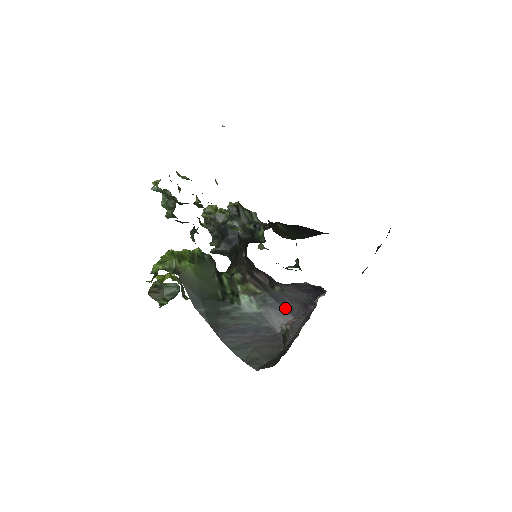
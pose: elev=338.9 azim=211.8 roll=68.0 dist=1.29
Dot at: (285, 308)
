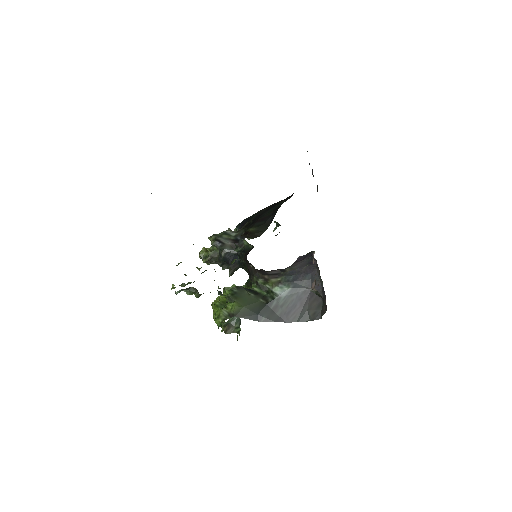
Dot at: (302, 274)
